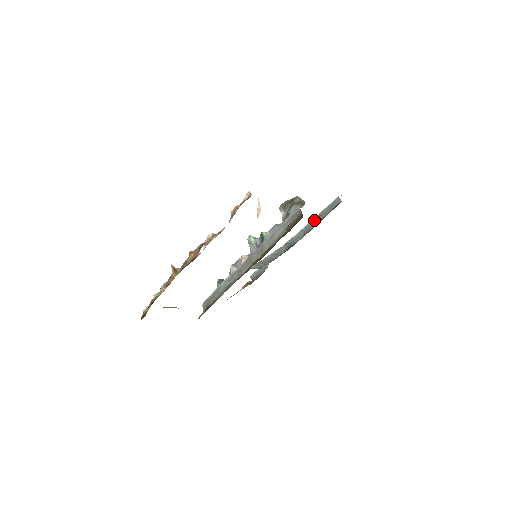
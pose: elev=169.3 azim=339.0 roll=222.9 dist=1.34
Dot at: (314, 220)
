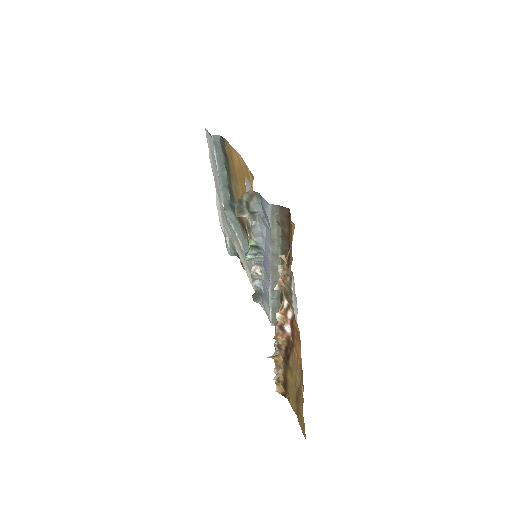
Dot at: (220, 171)
